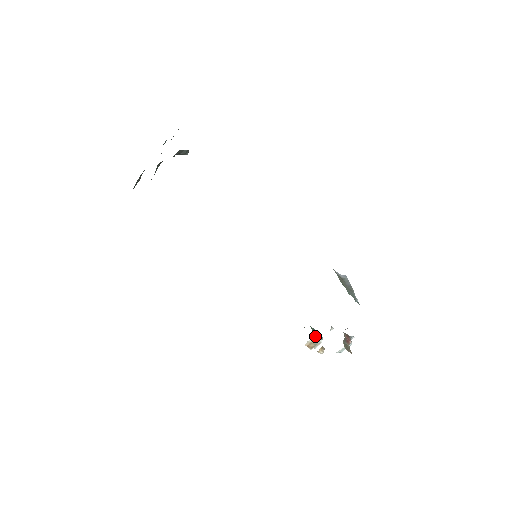
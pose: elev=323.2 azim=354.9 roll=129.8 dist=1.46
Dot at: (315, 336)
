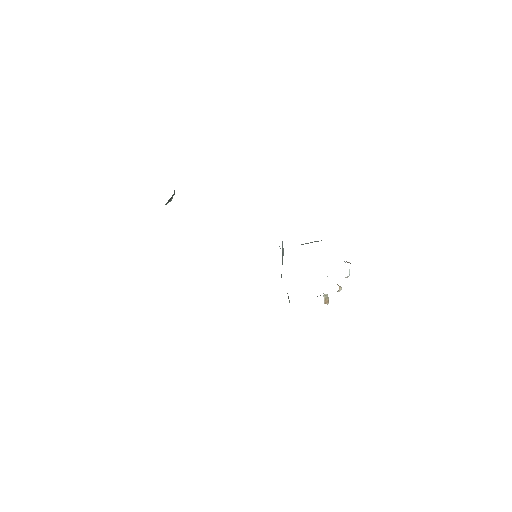
Dot at: occluded
